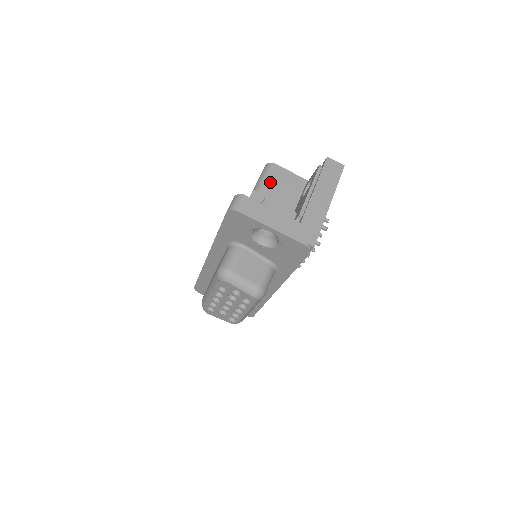
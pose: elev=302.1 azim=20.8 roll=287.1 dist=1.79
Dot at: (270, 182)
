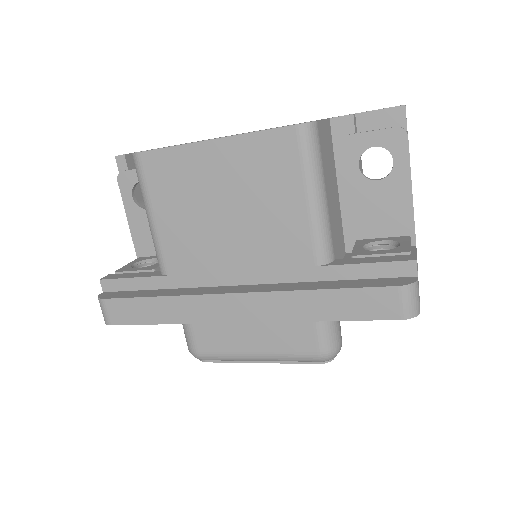
Dot at: (324, 168)
